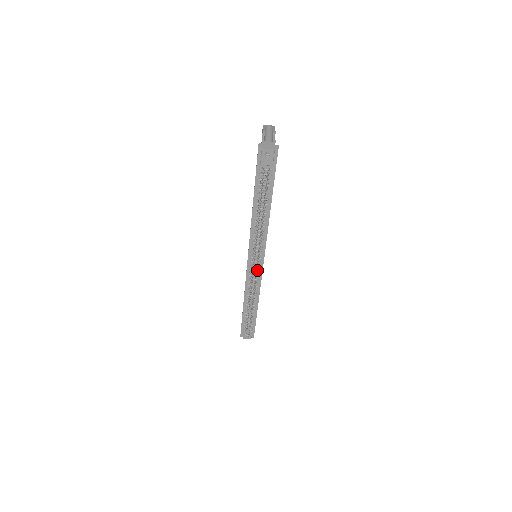
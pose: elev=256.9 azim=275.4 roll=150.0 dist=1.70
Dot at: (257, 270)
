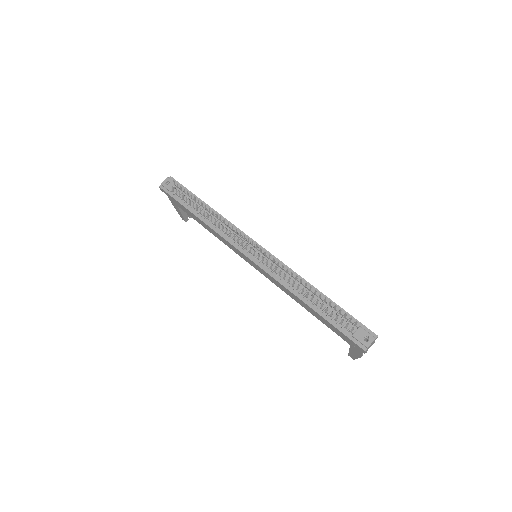
Dot at: (266, 258)
